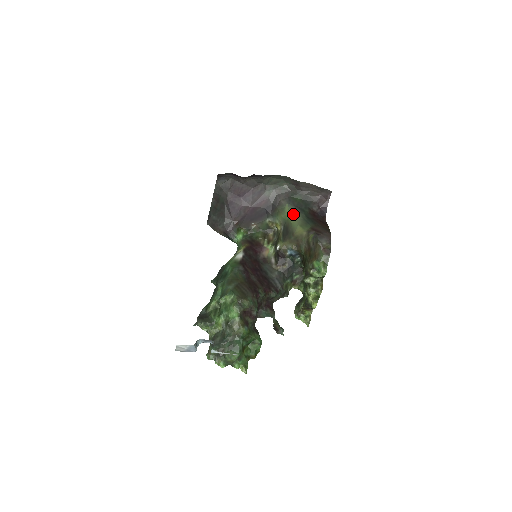
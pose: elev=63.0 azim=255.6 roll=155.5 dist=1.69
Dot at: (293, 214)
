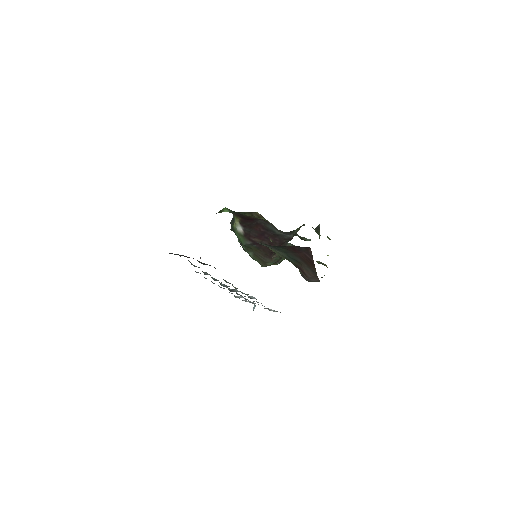
Dot at: (269, 248)
